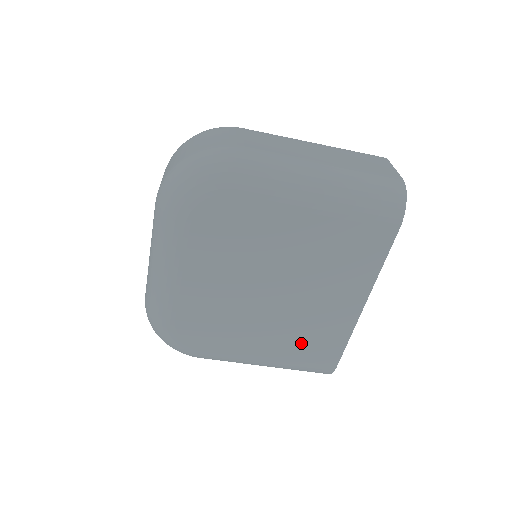
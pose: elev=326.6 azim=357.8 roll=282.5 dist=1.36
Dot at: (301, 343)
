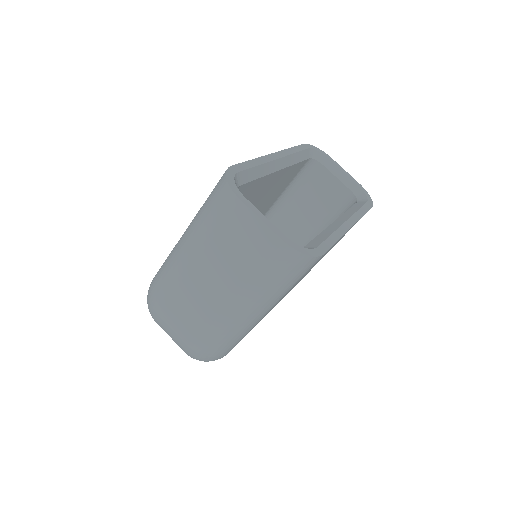
Dot at: (339, 240)
